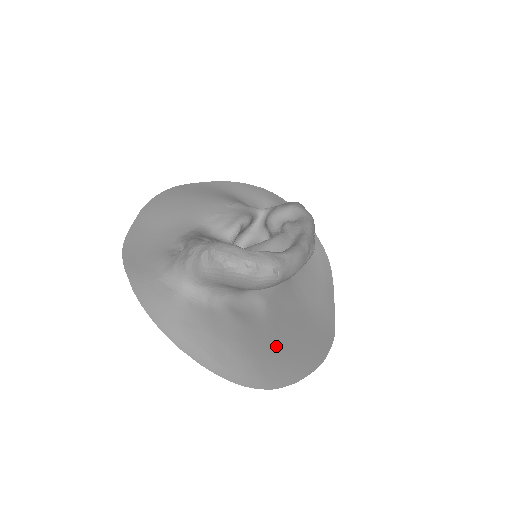
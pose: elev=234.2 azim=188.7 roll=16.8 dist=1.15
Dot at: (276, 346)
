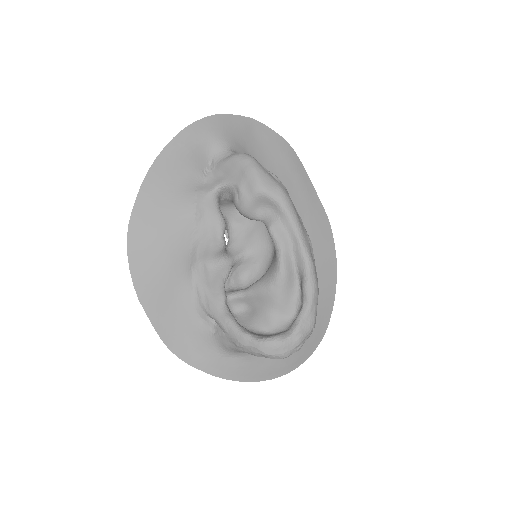
Dot at: occluded
